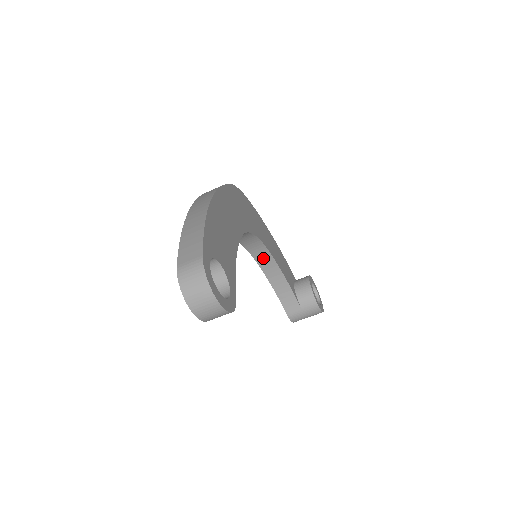
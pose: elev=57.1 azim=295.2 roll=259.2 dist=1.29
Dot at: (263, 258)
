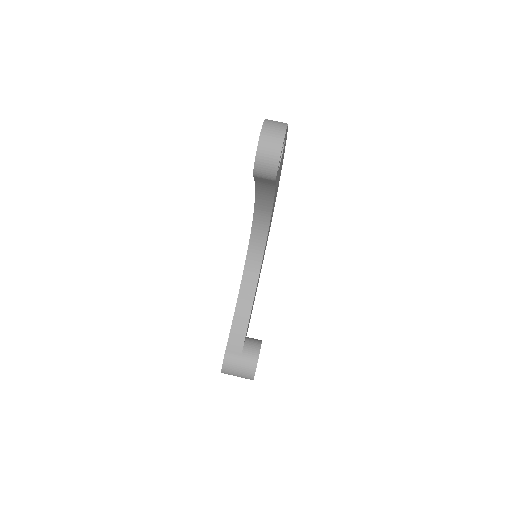
Dot at: (250, 279)
